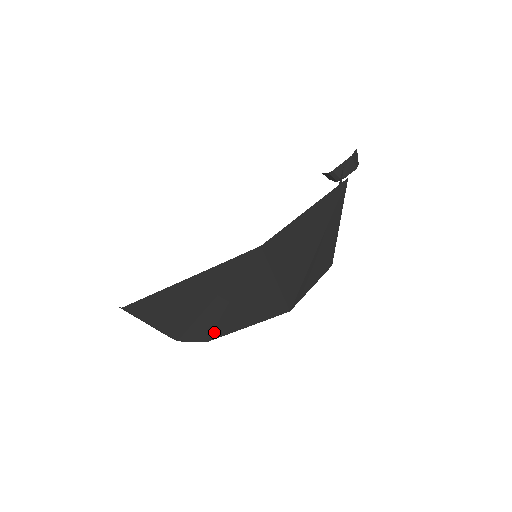
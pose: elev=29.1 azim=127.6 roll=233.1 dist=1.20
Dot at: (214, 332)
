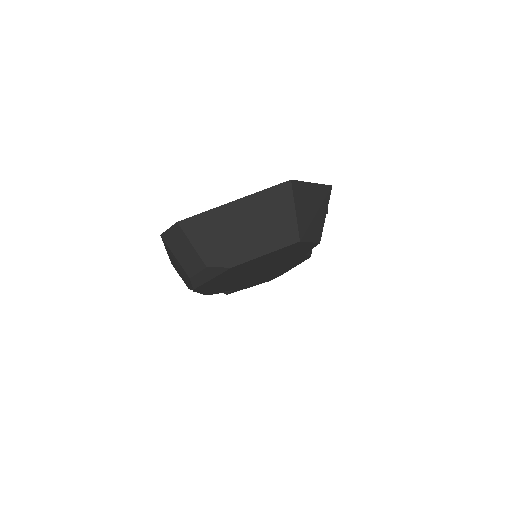
Dot at: (240, 257)
